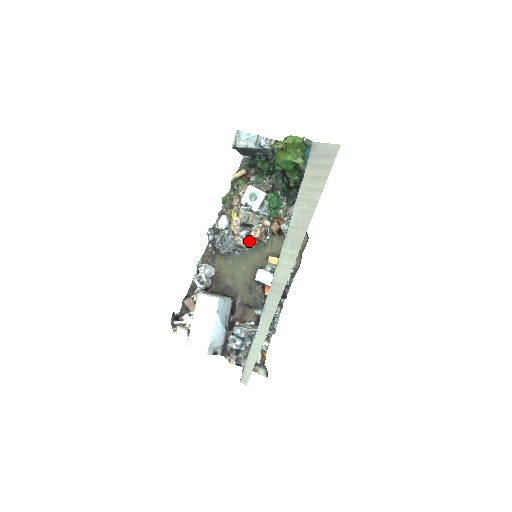
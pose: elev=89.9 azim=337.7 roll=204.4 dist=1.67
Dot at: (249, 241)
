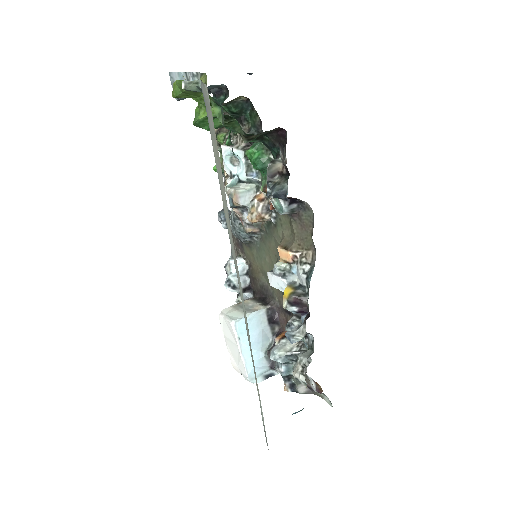
Dot at: (257, 224)
